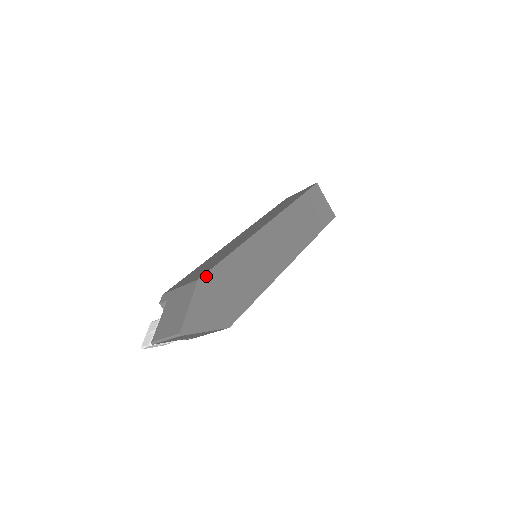
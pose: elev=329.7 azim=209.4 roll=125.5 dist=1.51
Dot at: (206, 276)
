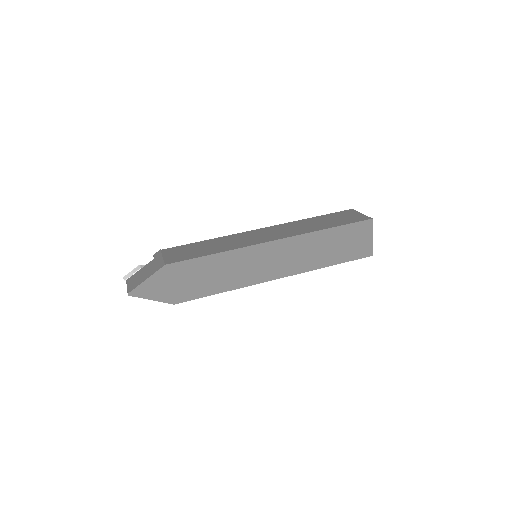
Dot at: (174, 264)
